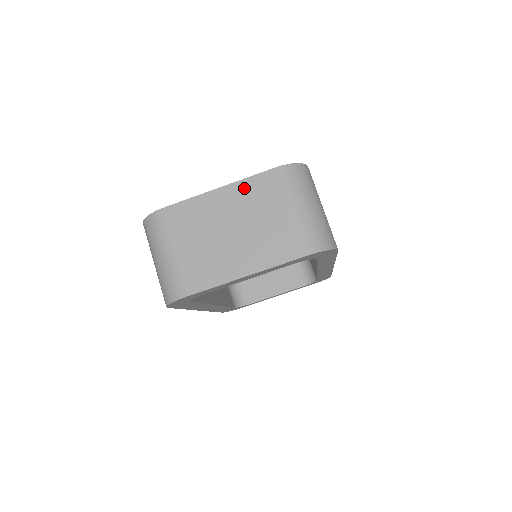
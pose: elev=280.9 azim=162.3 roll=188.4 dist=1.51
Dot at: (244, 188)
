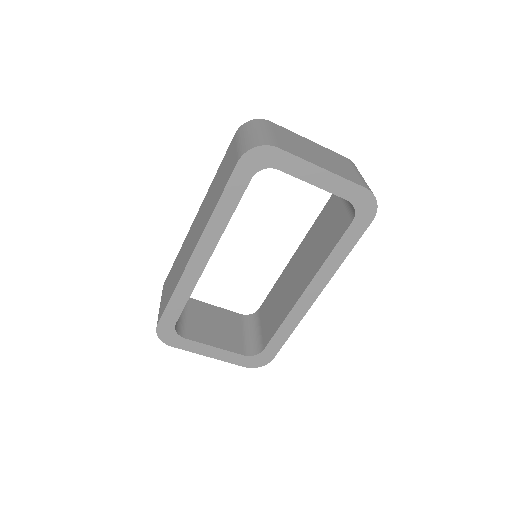
Dot at: (327, 150)
